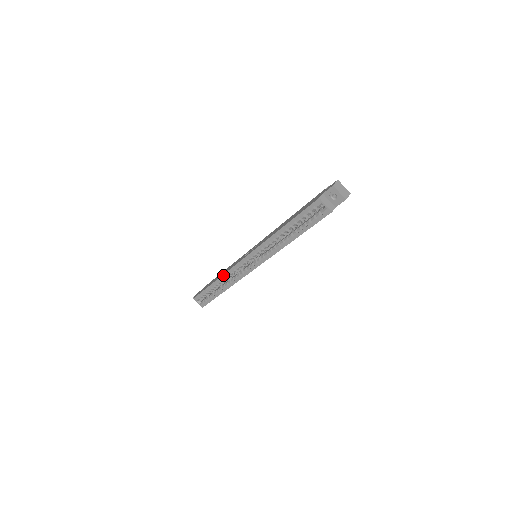
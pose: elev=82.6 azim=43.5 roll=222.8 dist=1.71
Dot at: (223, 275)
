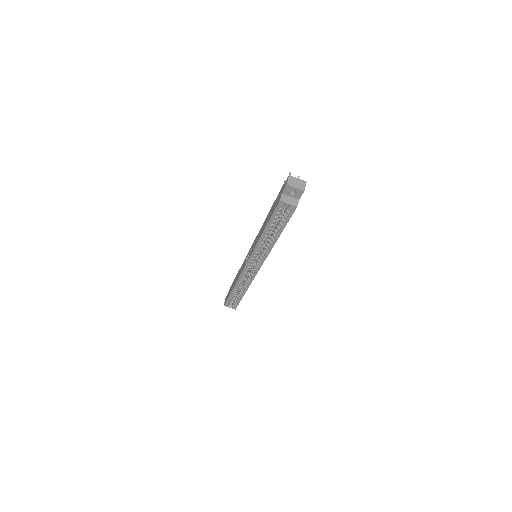
Dot at: (237, 282)
